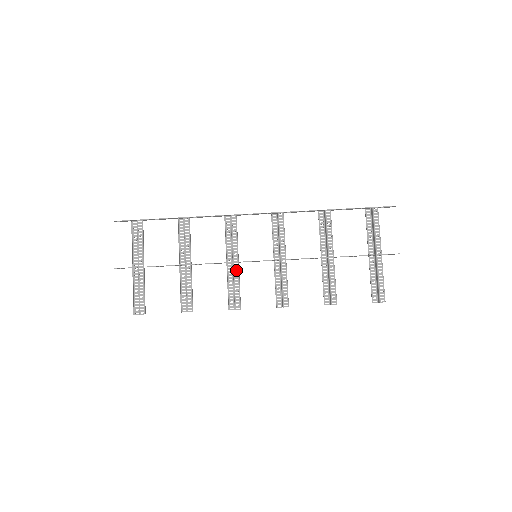
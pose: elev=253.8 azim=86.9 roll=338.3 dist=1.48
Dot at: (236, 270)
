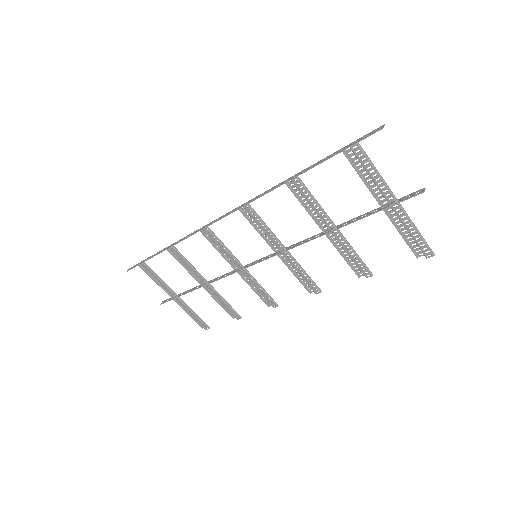
Dot at: (248, 276)
